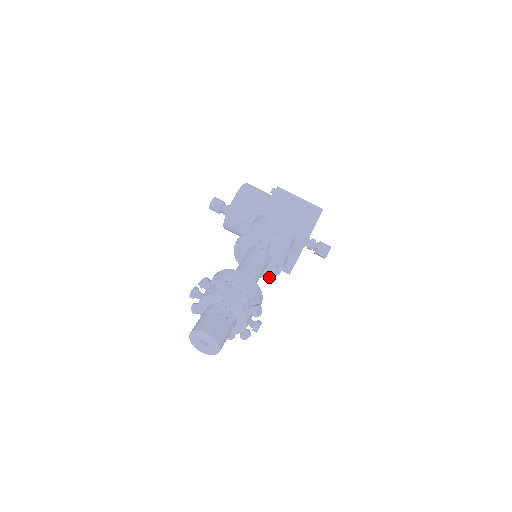
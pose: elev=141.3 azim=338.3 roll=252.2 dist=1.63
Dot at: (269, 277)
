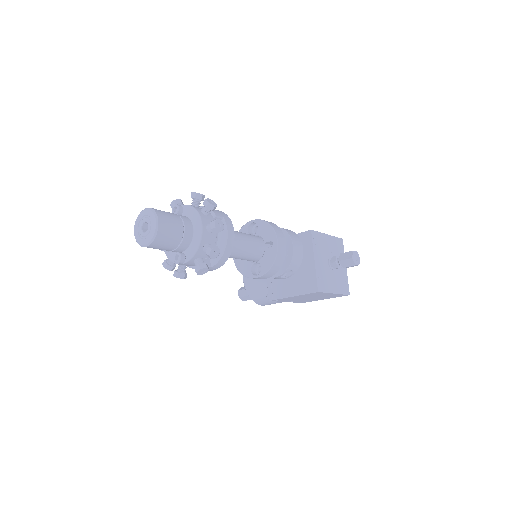
Dot at: (271, 264)
